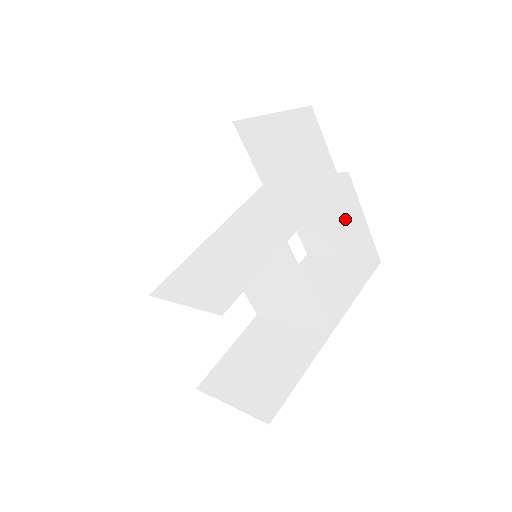
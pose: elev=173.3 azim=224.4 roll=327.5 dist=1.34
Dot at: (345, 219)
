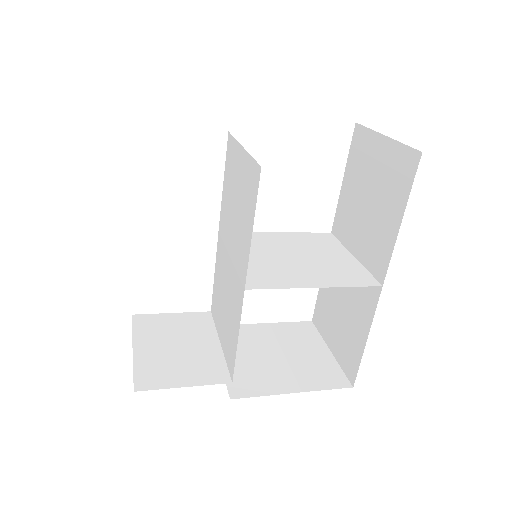
Dot at: occluded
